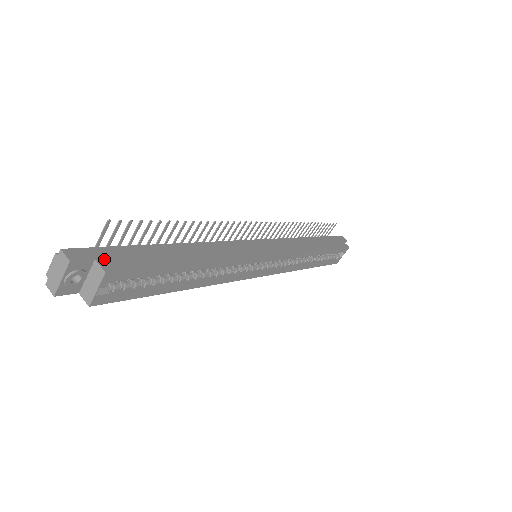
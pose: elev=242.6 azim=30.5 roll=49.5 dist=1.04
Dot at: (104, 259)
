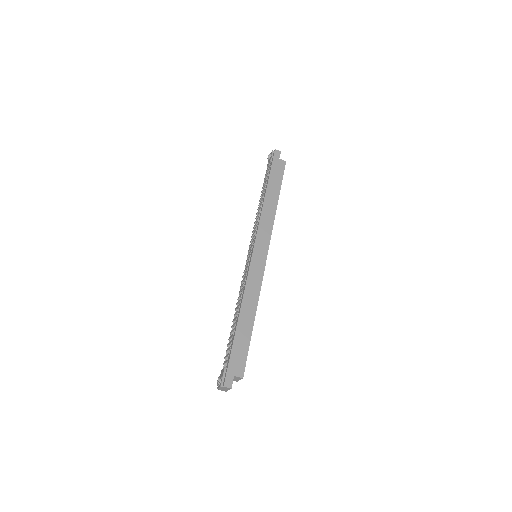
Dot at: (235, 371)
